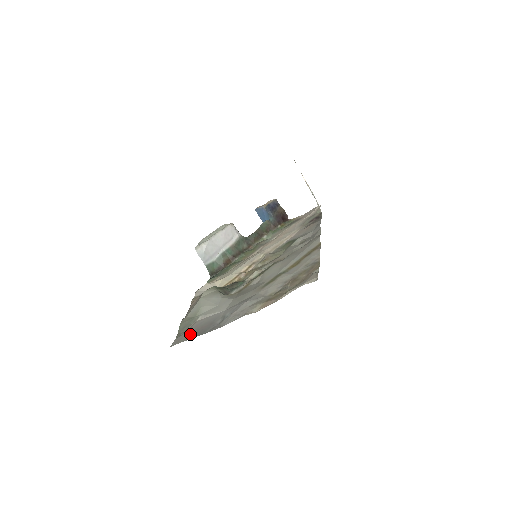
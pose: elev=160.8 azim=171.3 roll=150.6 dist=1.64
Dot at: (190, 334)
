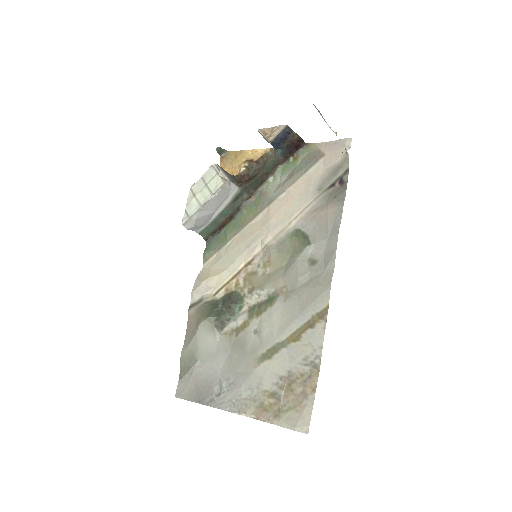
Dot at: (191, 391)
